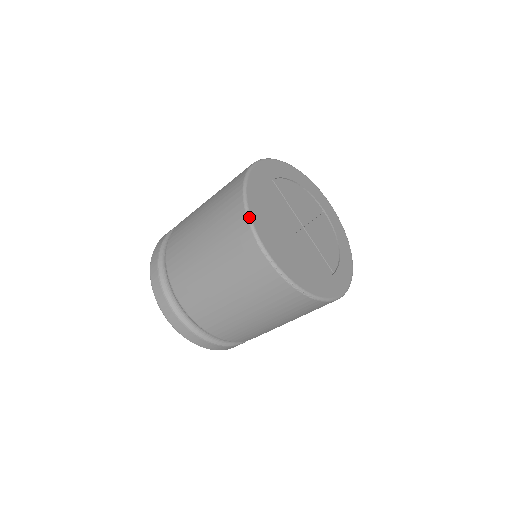
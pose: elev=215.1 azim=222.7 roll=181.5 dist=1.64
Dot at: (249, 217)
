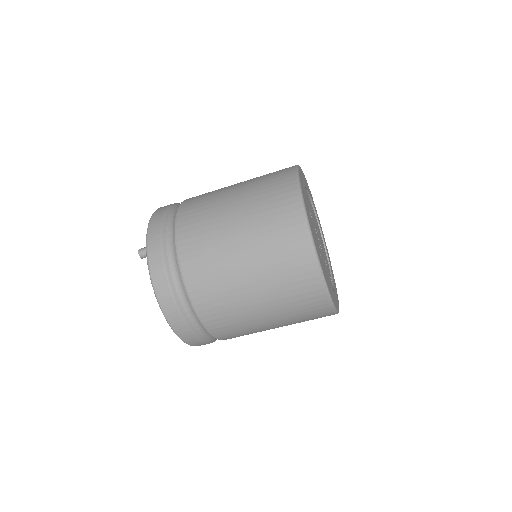
Dot at: (313, 242)
